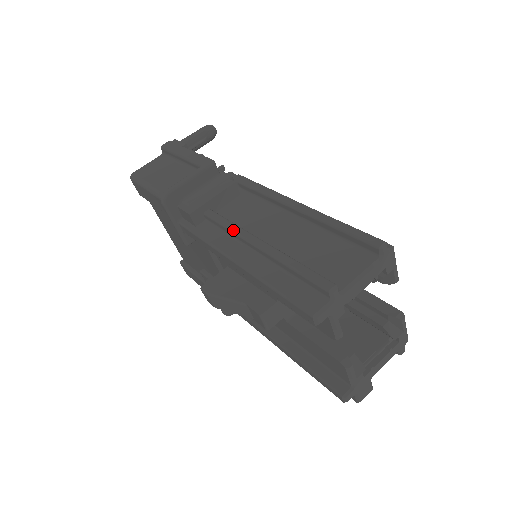
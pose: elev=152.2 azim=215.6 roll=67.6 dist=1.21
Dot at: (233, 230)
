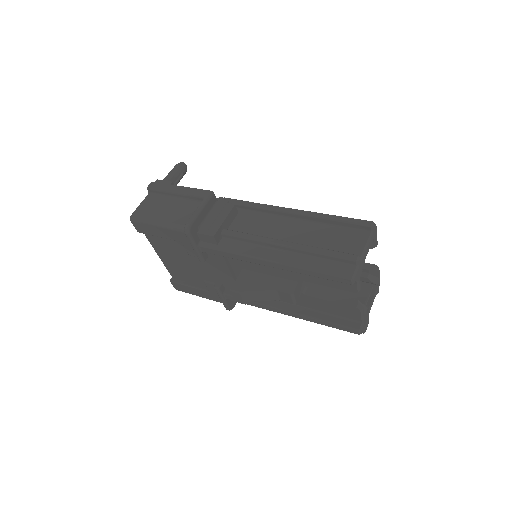
Dot at: (257, 239)
